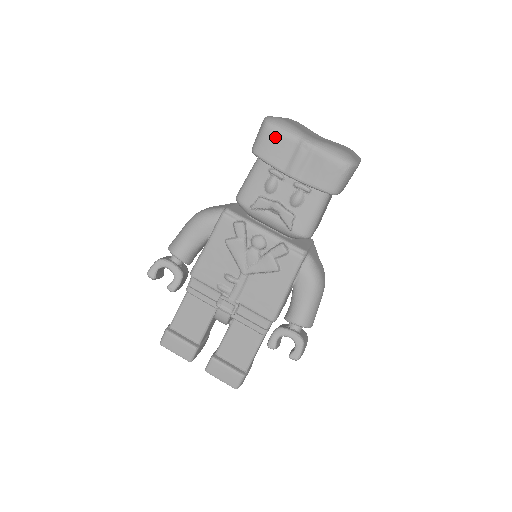
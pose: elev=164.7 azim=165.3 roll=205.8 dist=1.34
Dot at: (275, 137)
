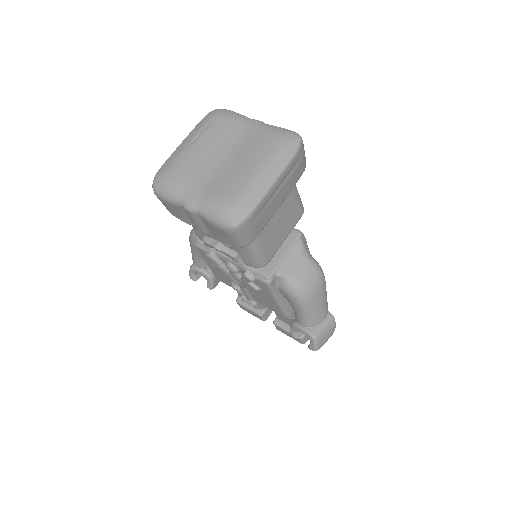
Dot at: (166, 203)
